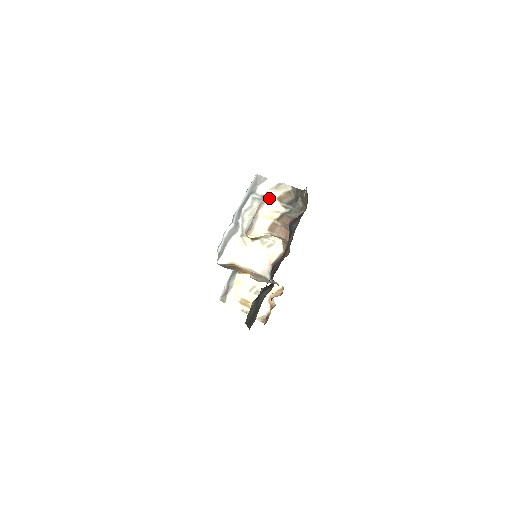
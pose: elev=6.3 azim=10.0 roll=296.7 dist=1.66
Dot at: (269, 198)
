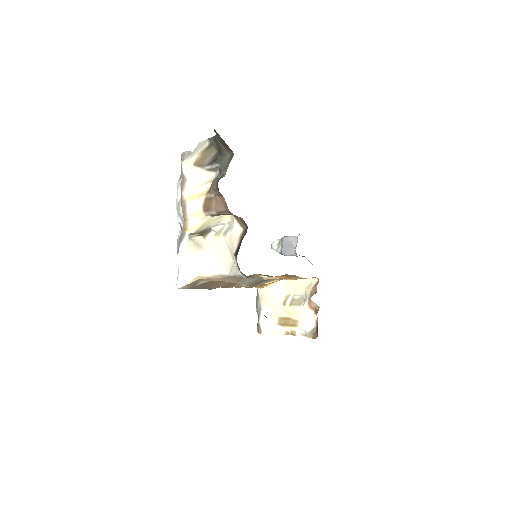
Dot at: (187, 171)
